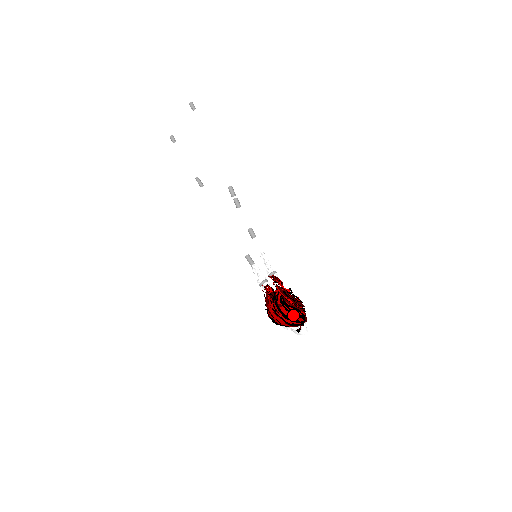
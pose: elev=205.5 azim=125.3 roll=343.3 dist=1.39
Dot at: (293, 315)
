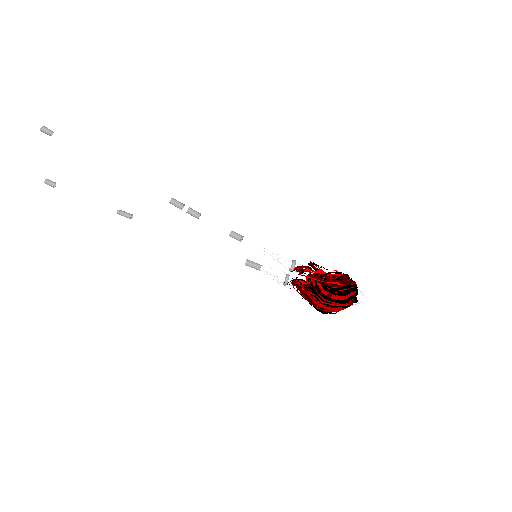
Dot at: (348, 295)
